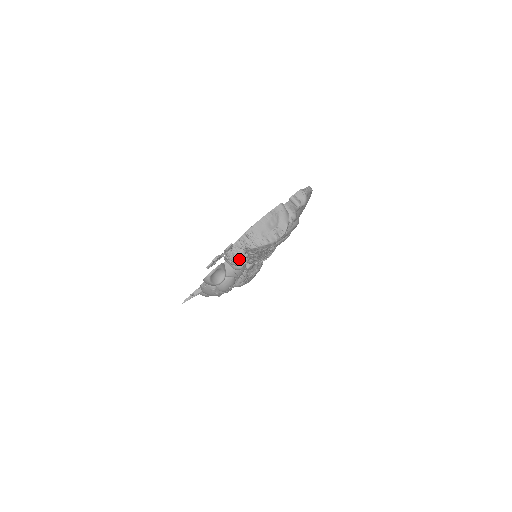
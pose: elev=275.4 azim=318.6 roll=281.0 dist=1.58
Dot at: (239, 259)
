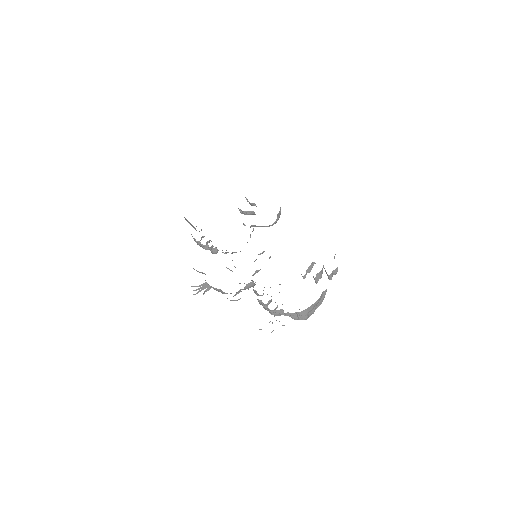
Dot at: occluded
